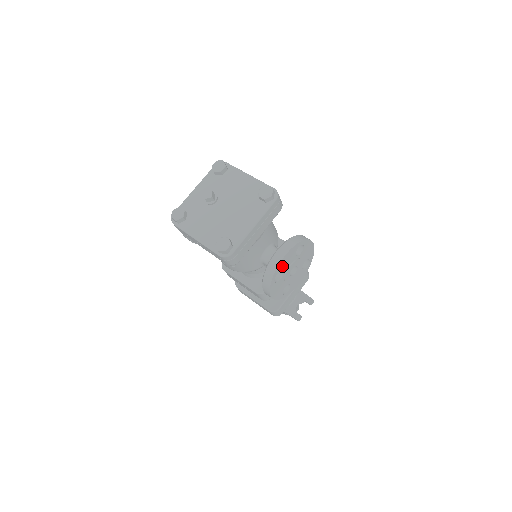
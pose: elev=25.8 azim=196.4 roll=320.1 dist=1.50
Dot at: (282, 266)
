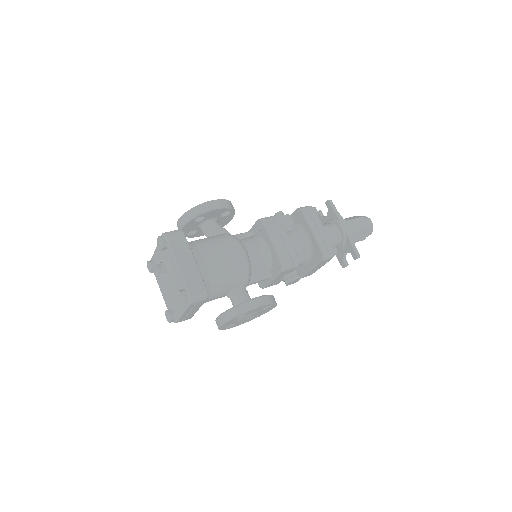
Dot at: (226, 325)
